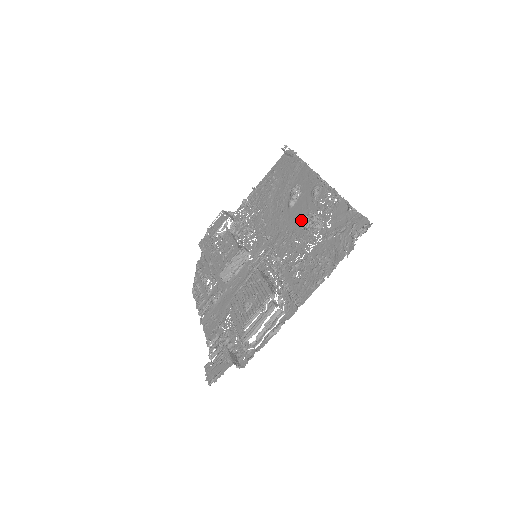
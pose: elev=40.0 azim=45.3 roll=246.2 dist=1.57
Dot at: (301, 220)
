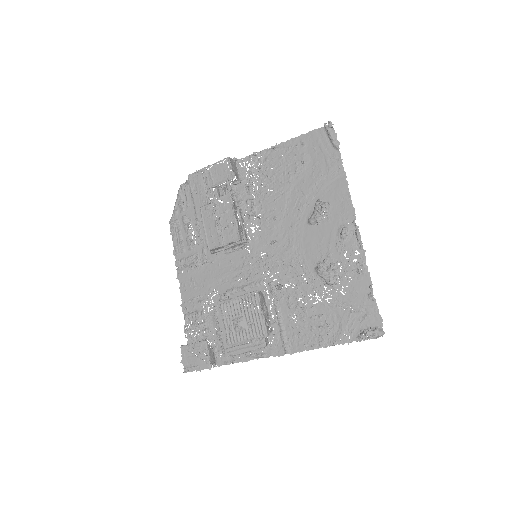
Dot at: (317, 255)
